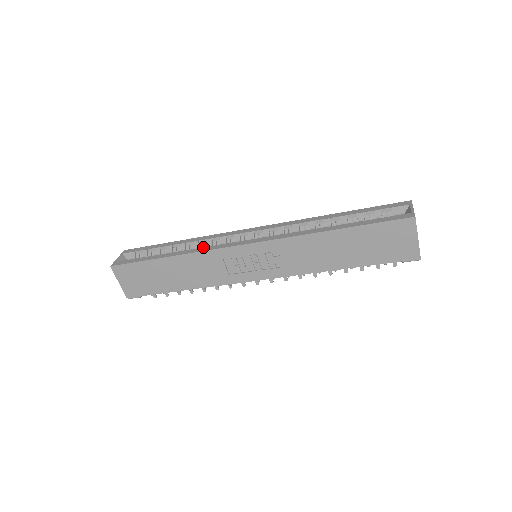
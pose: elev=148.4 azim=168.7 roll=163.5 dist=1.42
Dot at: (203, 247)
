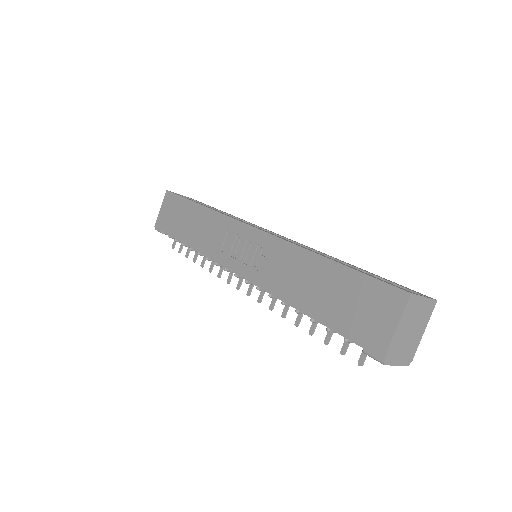
Dot at: occluded
